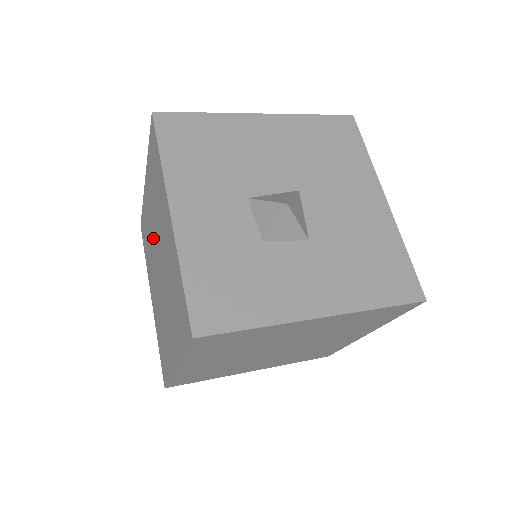
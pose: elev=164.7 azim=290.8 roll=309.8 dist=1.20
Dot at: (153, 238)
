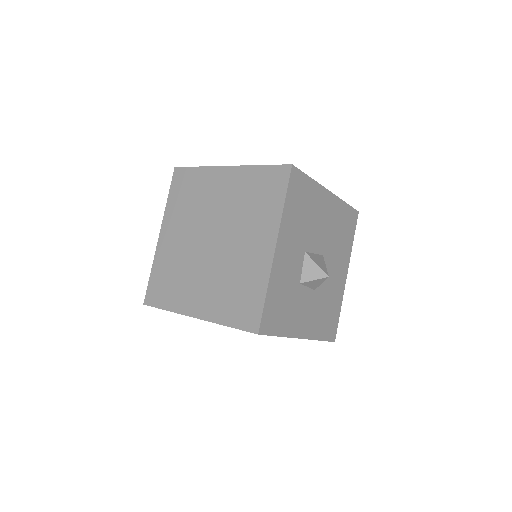
Dot at: (212, 214)
